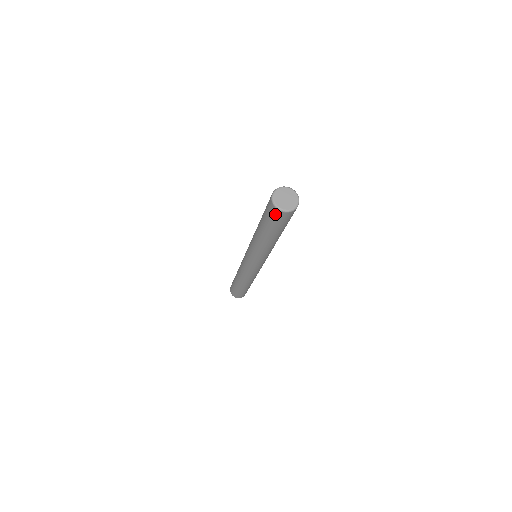
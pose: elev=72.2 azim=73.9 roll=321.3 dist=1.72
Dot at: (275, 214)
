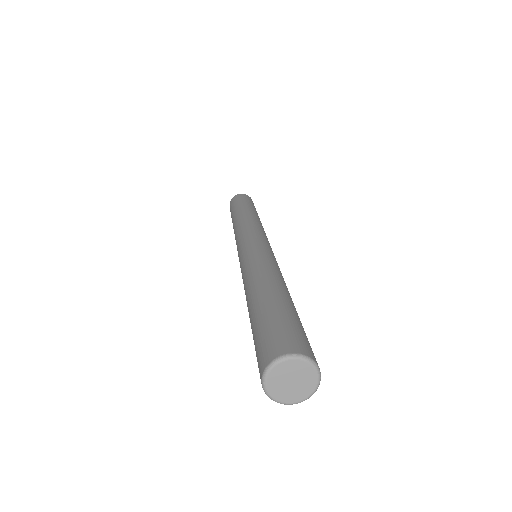
Dot at: occluded
